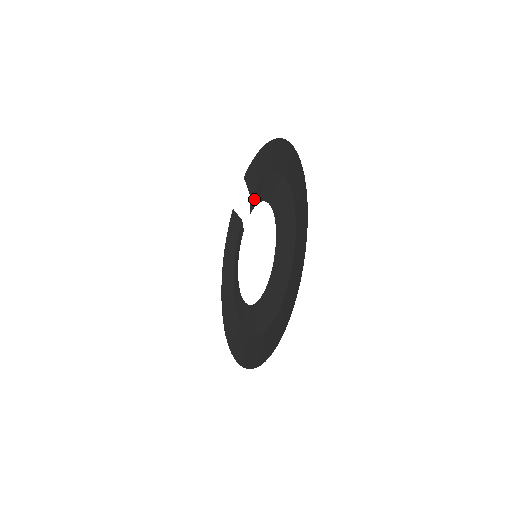
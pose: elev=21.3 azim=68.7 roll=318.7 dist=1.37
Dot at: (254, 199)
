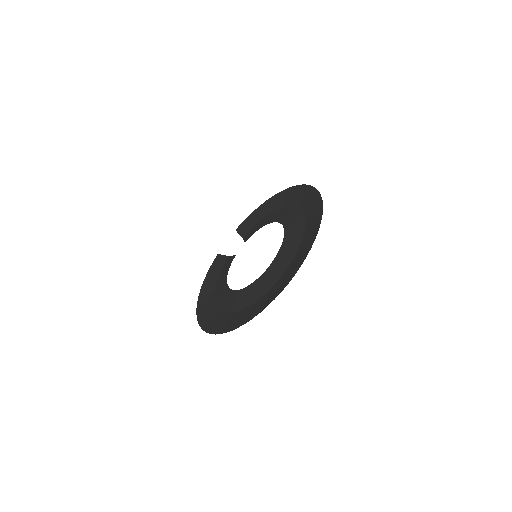
Dot at: (250, 233)
